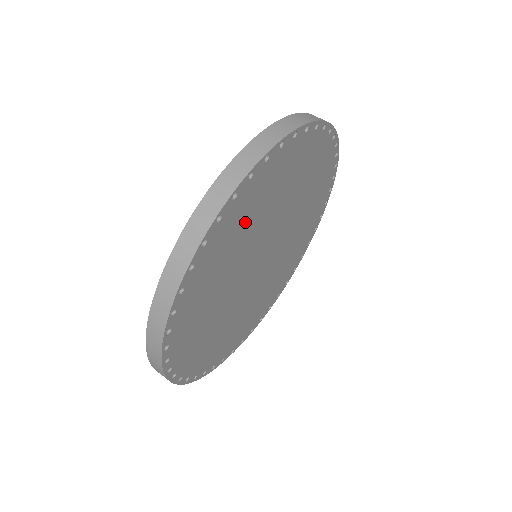
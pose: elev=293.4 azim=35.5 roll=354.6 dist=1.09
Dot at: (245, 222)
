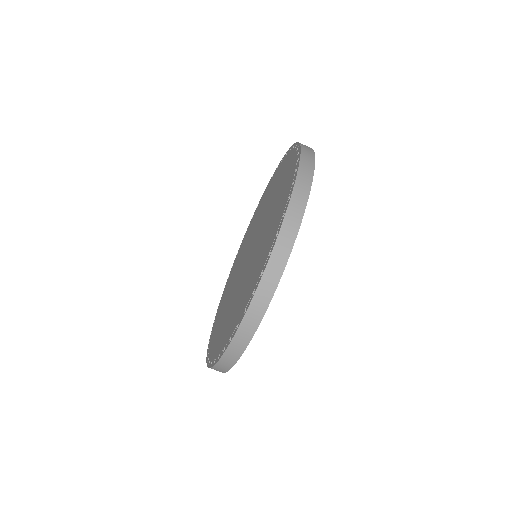
Dot at: occluded
